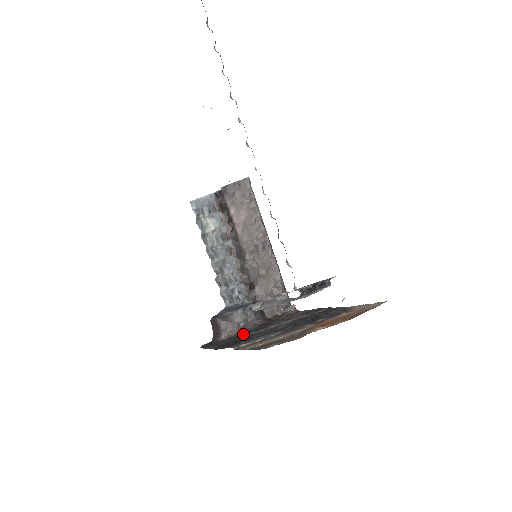
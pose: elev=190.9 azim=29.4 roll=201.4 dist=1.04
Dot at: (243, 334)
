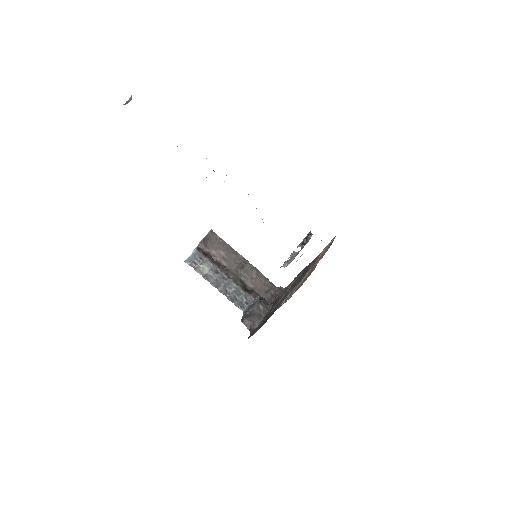
Dot at: (268, 314)
